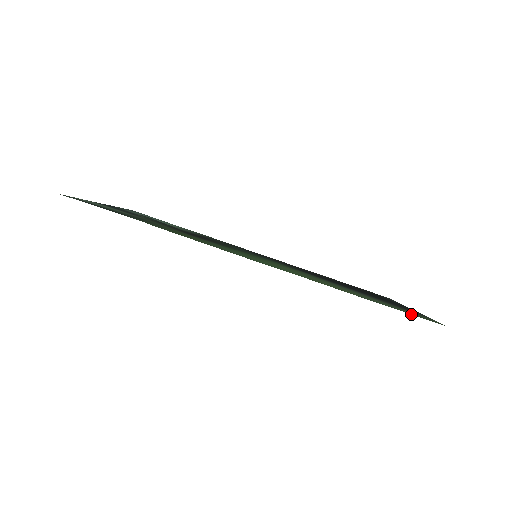
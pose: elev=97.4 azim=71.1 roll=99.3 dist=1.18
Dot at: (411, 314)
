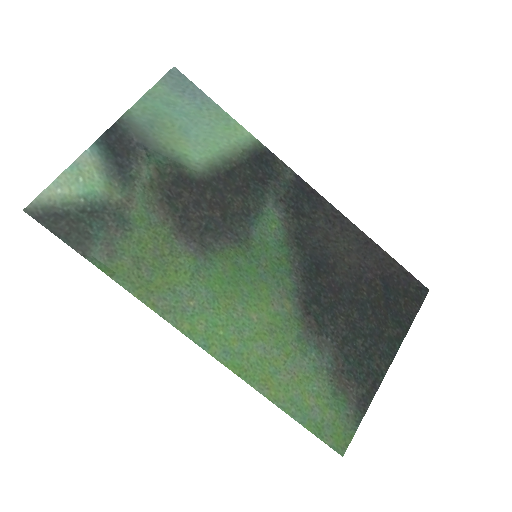
Dot at: (317, 436)
